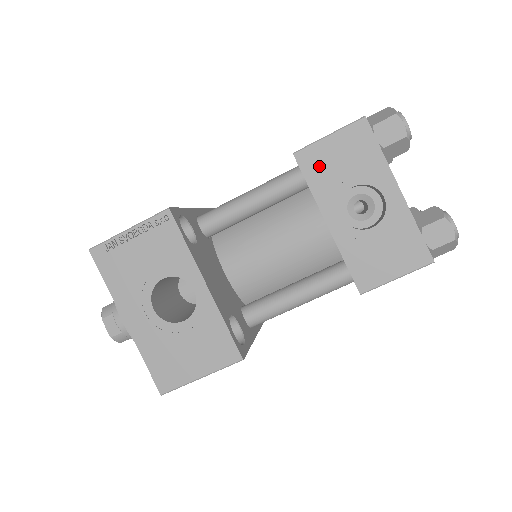
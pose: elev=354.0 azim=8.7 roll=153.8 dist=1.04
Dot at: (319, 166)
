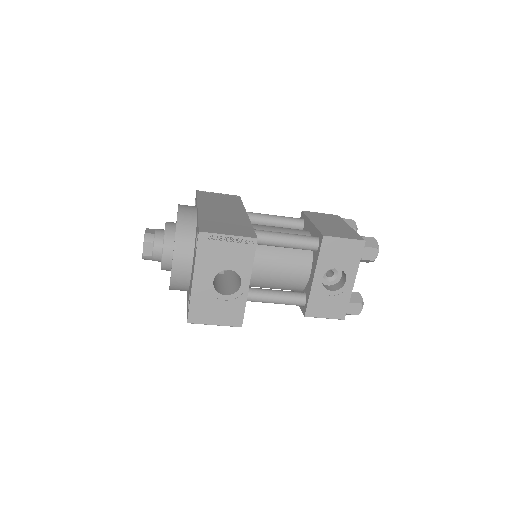
Dot at: (330, 250)
